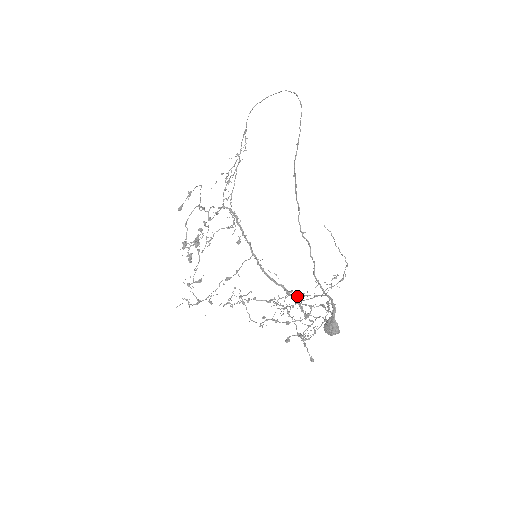
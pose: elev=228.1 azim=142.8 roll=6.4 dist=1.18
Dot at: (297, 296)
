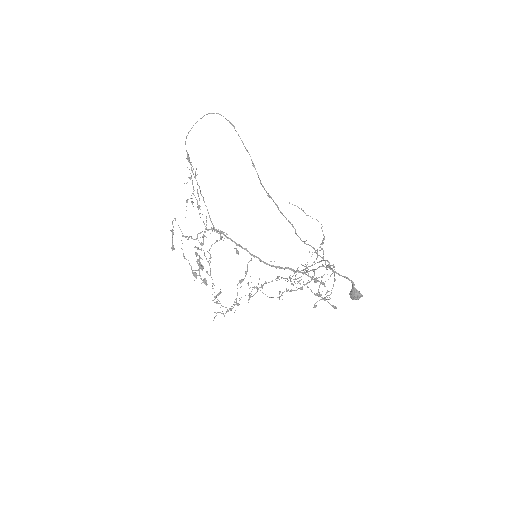
Dot at: (303, 270)
